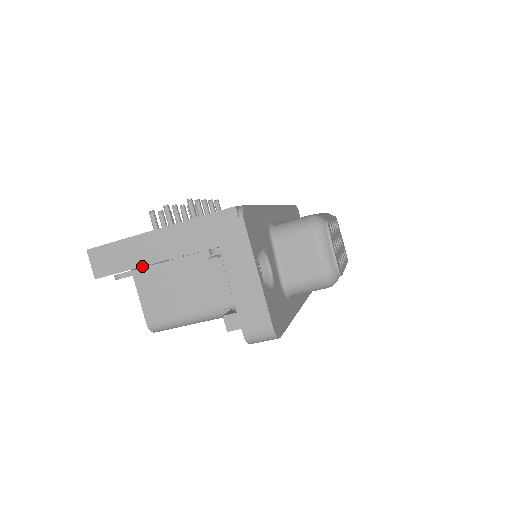
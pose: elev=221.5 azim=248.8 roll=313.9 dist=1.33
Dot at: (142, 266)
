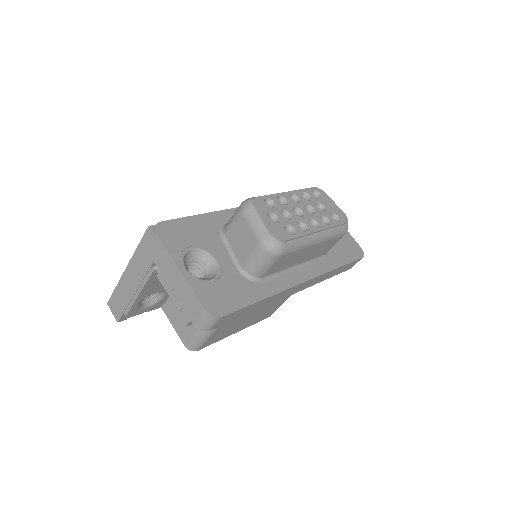
Dot at: (131, 300)
